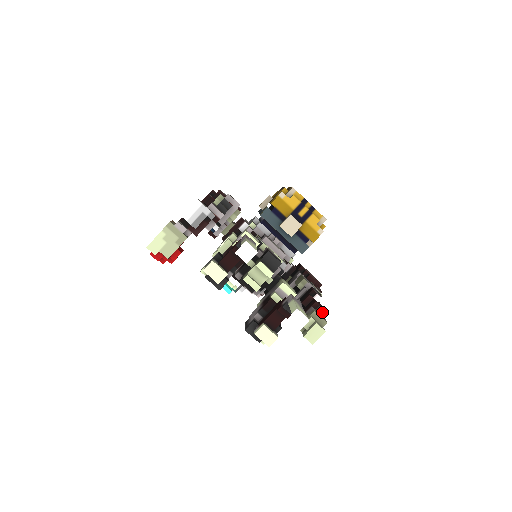
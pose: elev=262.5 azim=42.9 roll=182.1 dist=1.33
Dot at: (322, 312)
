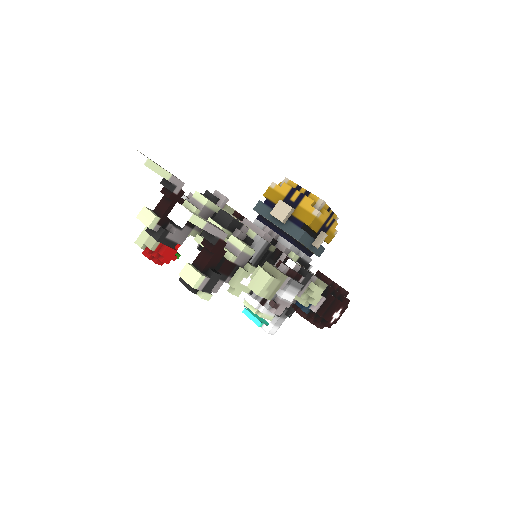
Dot at: (283, 268)
